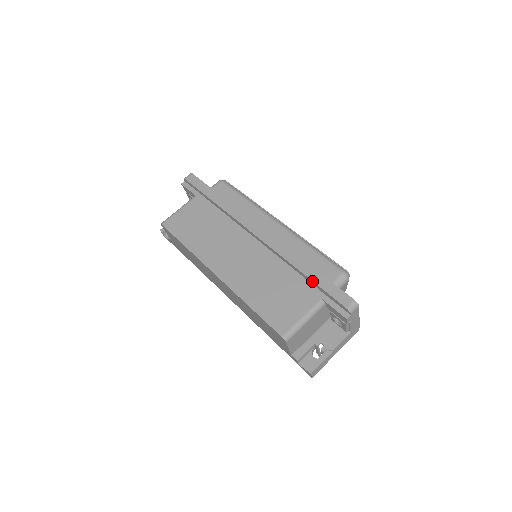
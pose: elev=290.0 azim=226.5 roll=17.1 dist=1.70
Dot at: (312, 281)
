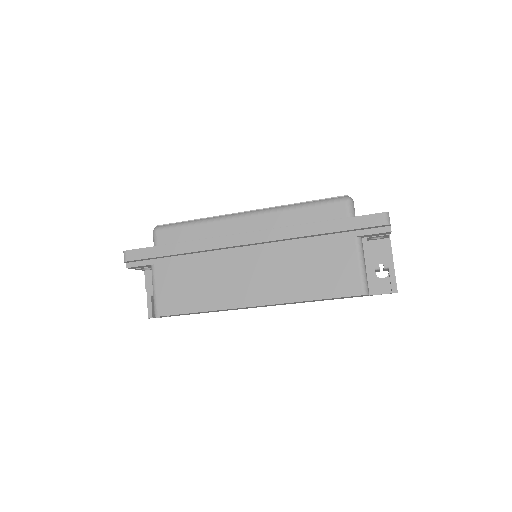
Dot at: (335, 232)
